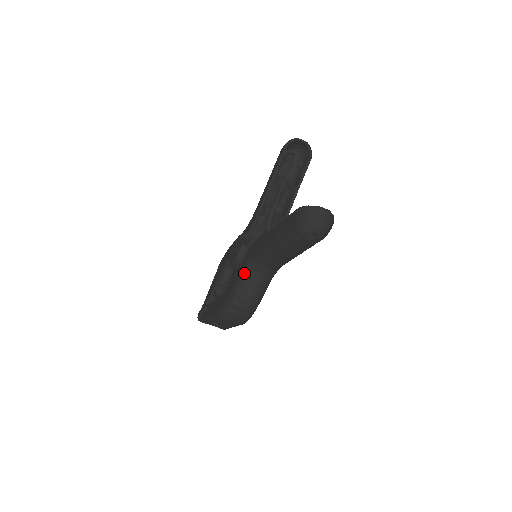
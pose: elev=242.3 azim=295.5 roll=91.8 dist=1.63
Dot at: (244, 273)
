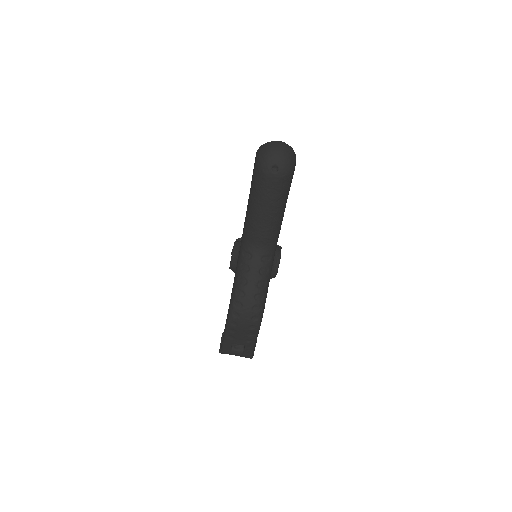
Dot at: (239, 262)
